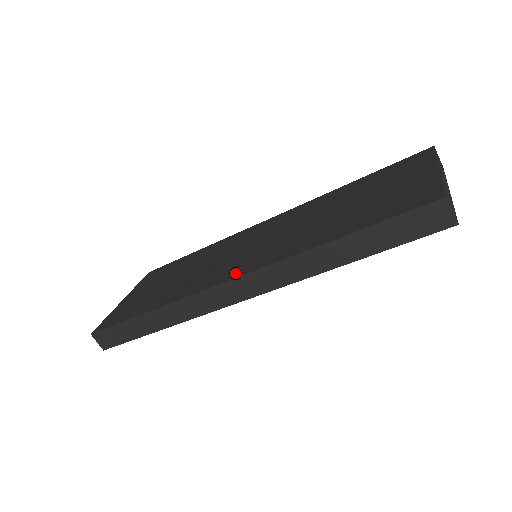
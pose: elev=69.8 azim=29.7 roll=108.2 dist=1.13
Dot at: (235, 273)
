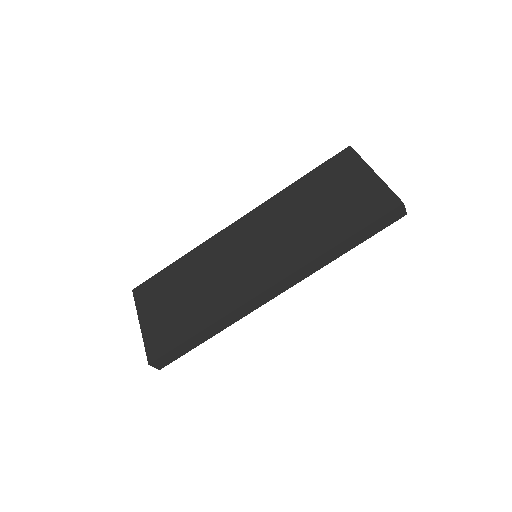
Dot at: (269, 280)
